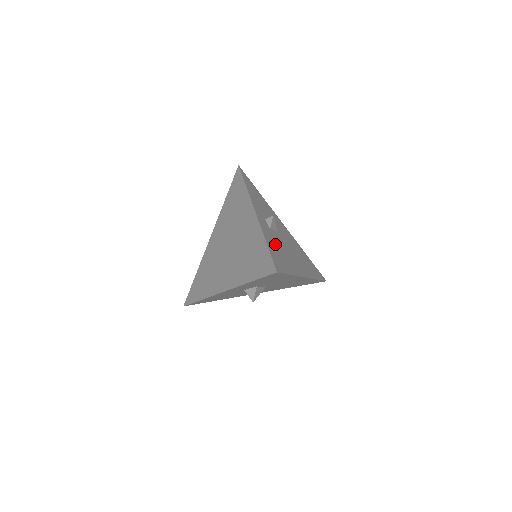
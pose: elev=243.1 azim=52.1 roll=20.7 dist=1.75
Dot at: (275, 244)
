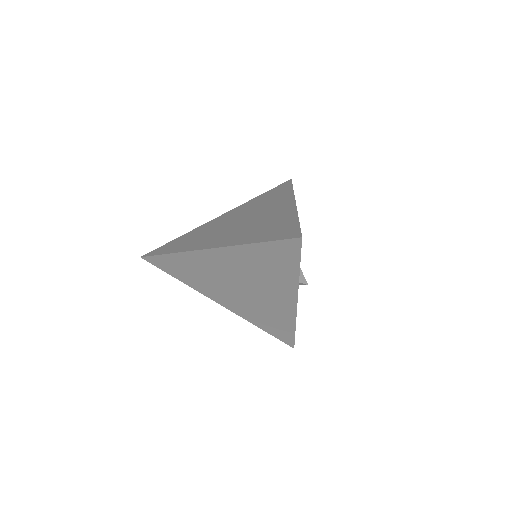
Dot at: occluded
